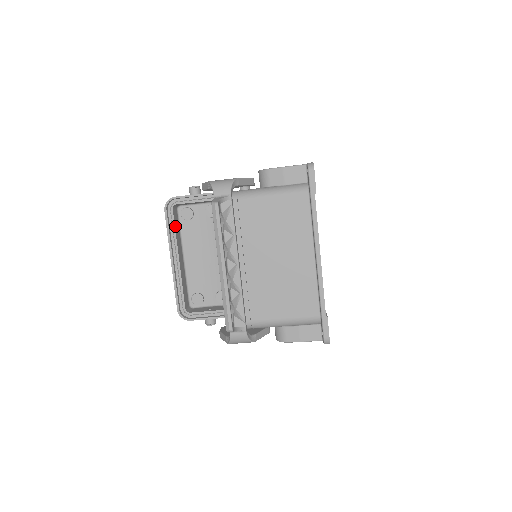
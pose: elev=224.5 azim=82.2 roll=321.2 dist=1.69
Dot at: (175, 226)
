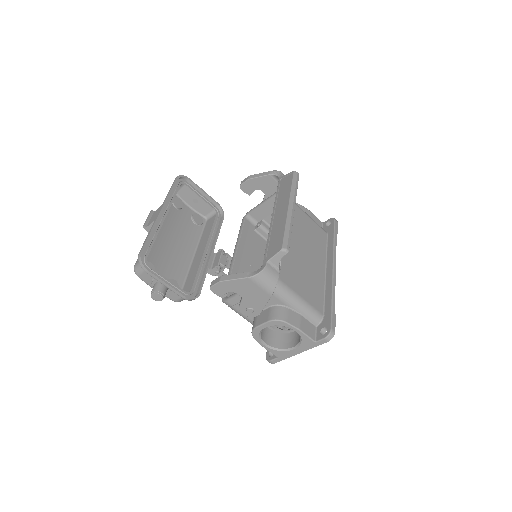
Dot at: occluded
